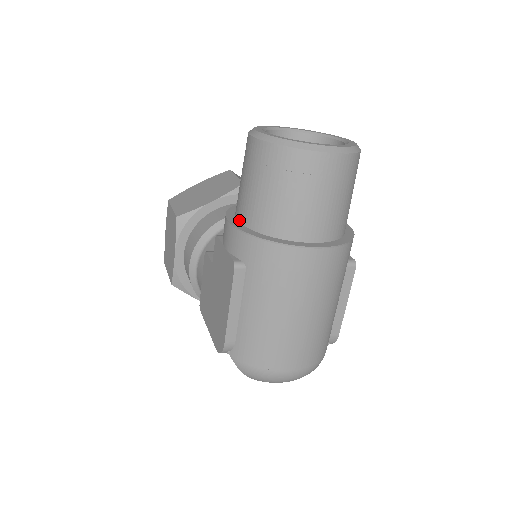
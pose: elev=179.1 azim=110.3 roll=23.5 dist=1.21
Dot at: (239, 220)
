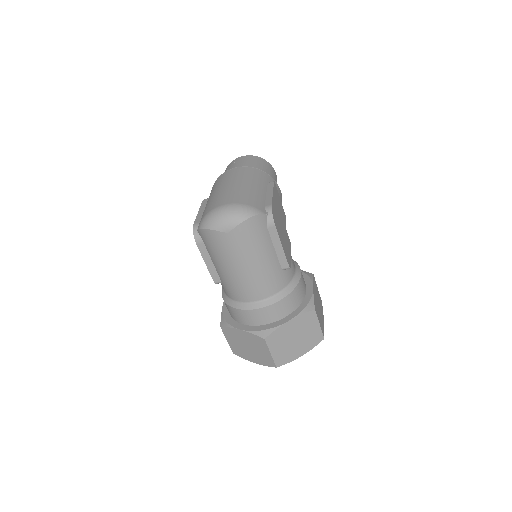
Dot at: occluded
